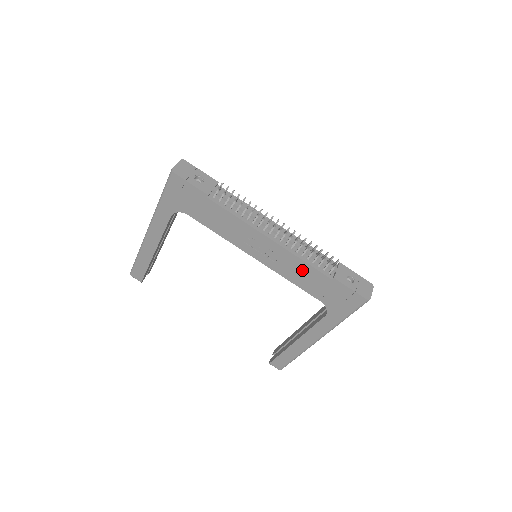
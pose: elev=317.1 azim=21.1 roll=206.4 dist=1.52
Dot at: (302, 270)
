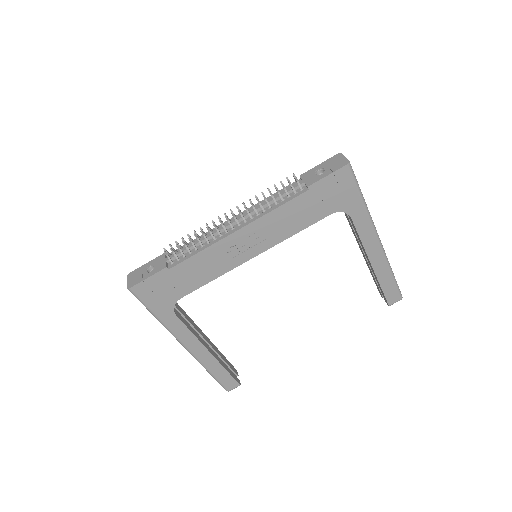
Dot at: (286, 216)
